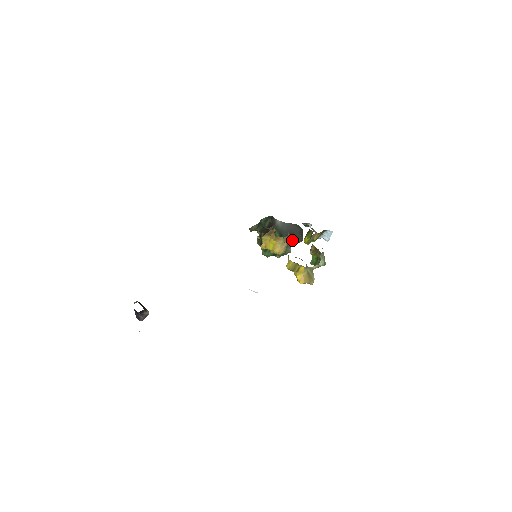
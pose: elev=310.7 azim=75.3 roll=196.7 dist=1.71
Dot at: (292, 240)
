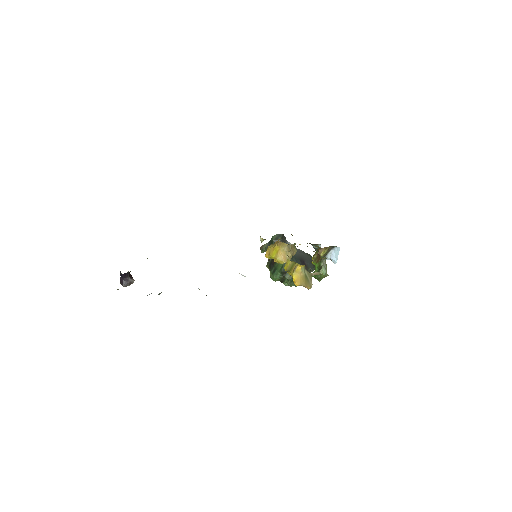
Dot at: occluded
